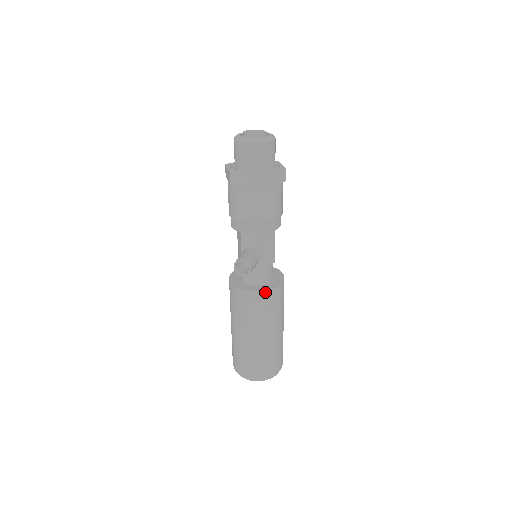
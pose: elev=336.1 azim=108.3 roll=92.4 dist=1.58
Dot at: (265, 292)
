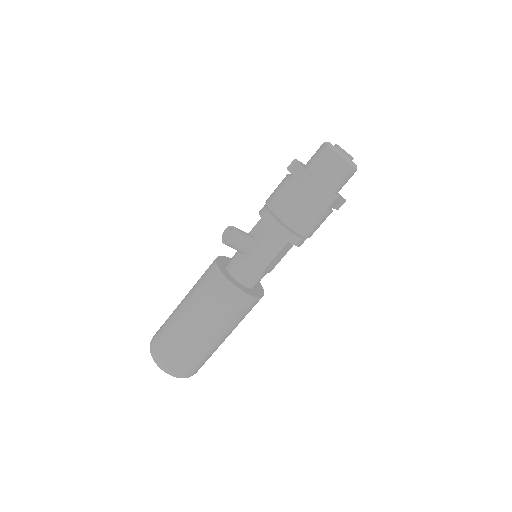
Dot at: (227, 280)
